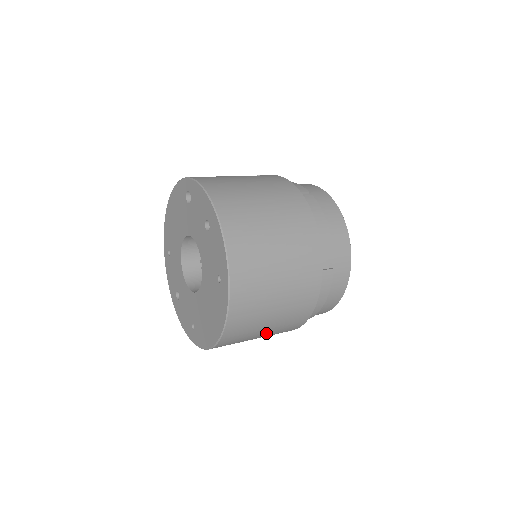
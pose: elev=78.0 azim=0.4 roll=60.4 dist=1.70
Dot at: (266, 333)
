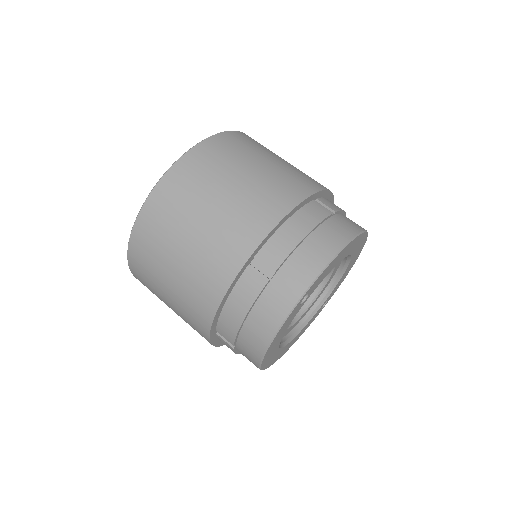
Dot at: (172, 297)
